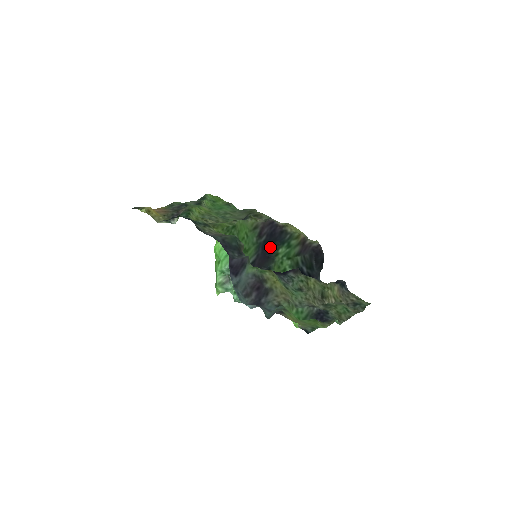
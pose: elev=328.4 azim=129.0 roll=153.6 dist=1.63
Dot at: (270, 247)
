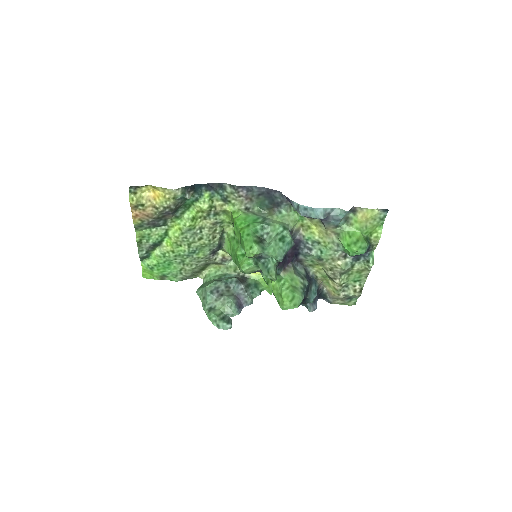
Dot at: occluded
